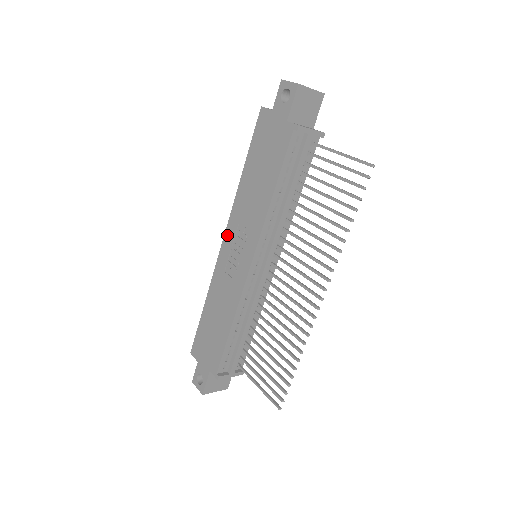
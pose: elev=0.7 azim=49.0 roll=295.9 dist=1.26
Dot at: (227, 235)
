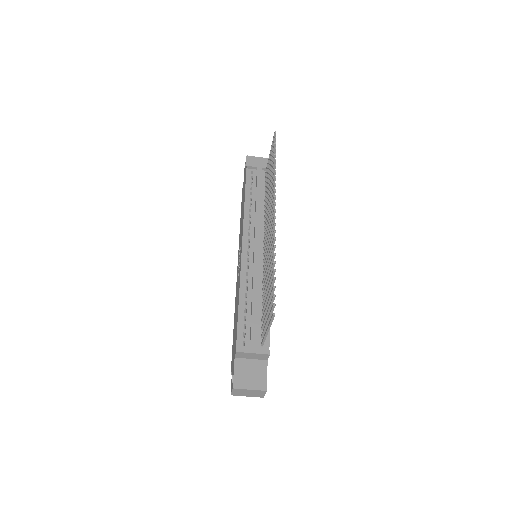
Dot at: occluded
